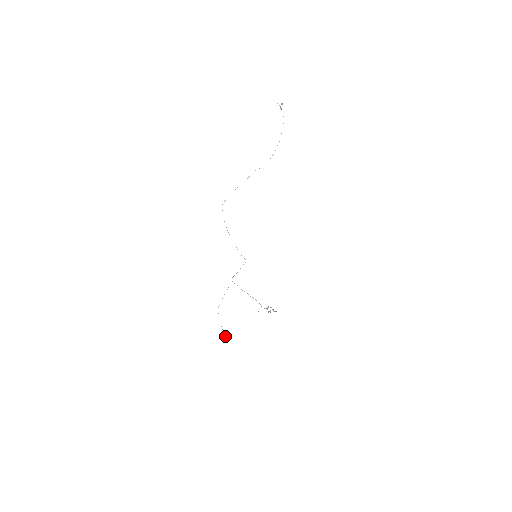
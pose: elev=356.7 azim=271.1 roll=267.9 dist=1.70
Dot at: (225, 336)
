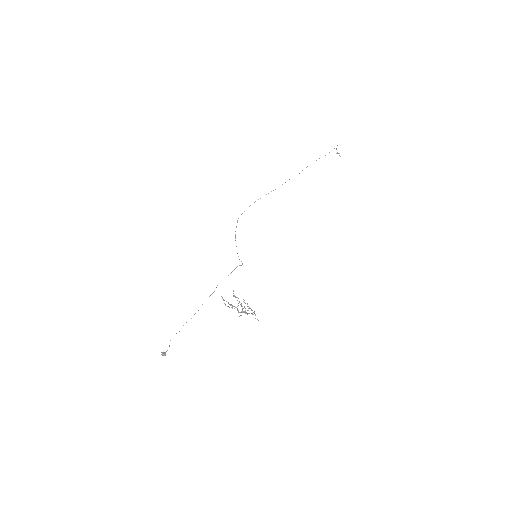
Dot at: occluded
